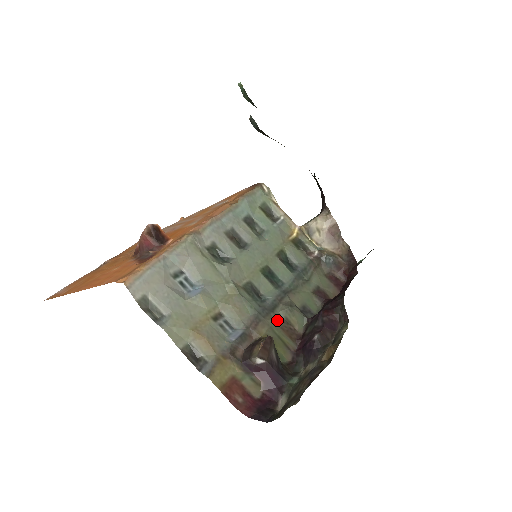
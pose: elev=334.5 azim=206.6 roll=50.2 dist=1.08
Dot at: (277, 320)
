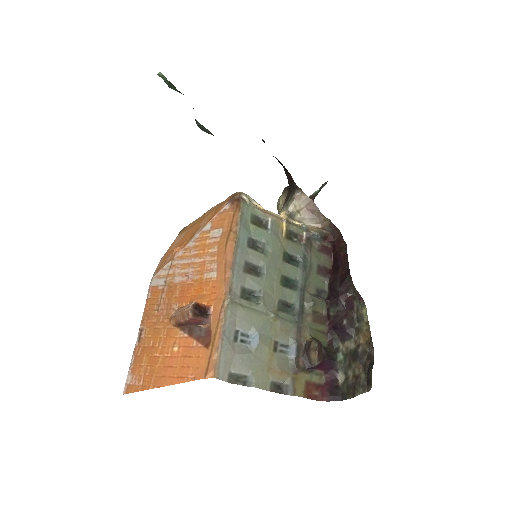
Dot at: (309, 317)
